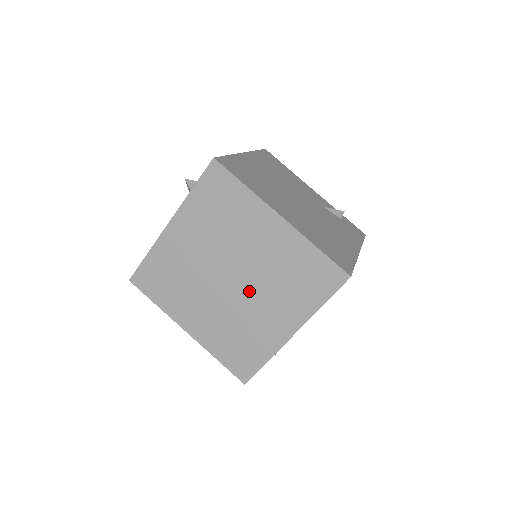
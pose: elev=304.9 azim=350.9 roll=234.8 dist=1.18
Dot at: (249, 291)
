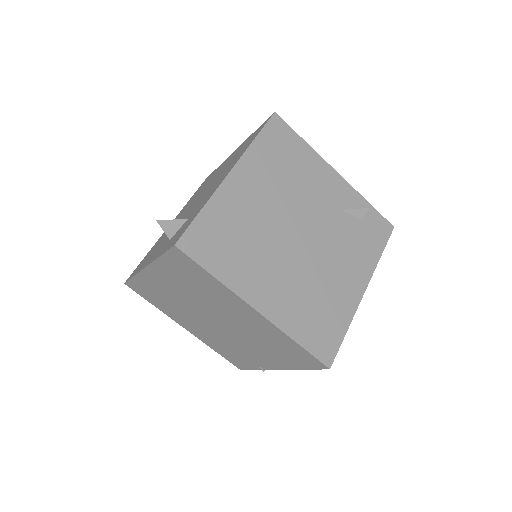
Dot at: (234, 334)
